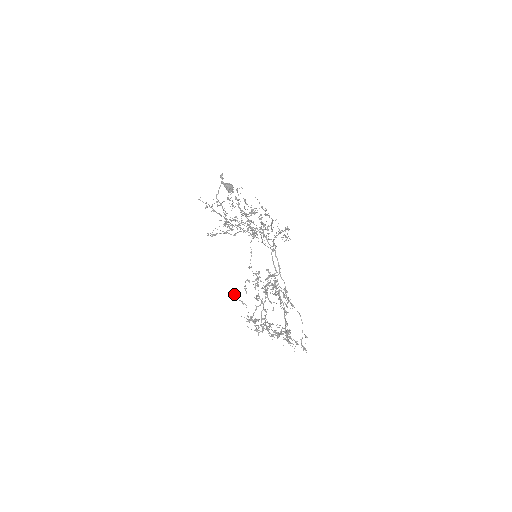
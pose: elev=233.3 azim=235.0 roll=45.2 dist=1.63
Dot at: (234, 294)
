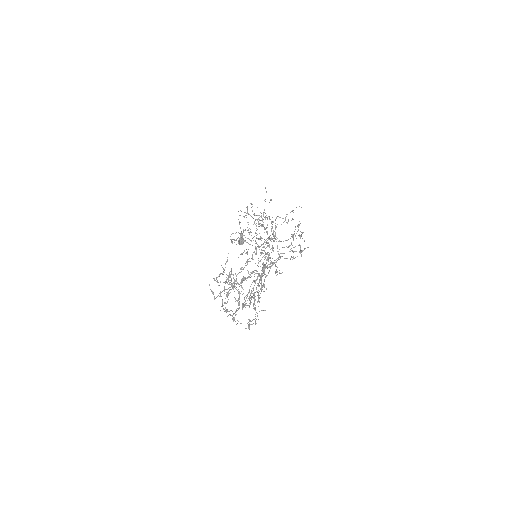
Dot at: occluded
